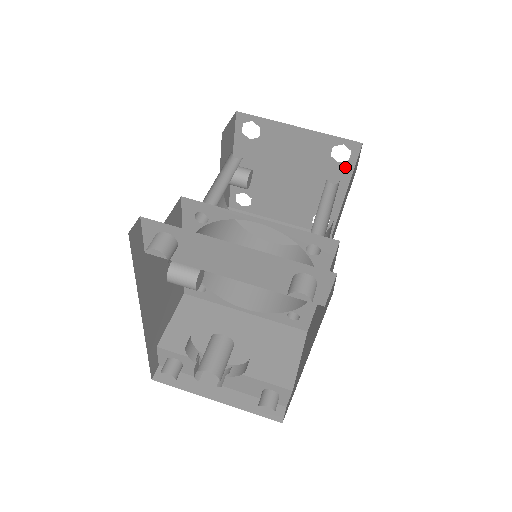
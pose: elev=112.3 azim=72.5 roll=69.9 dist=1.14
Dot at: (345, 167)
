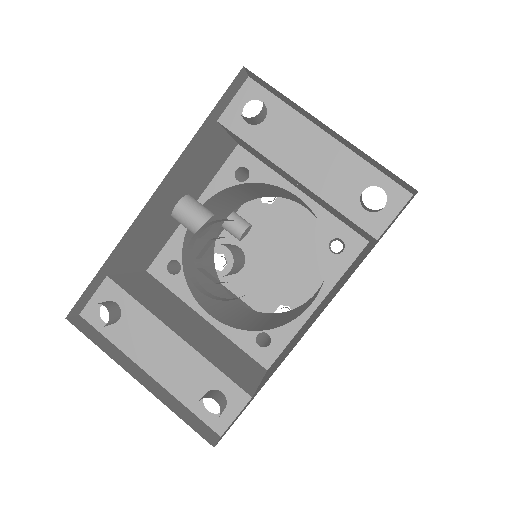
Dot at: occluded
